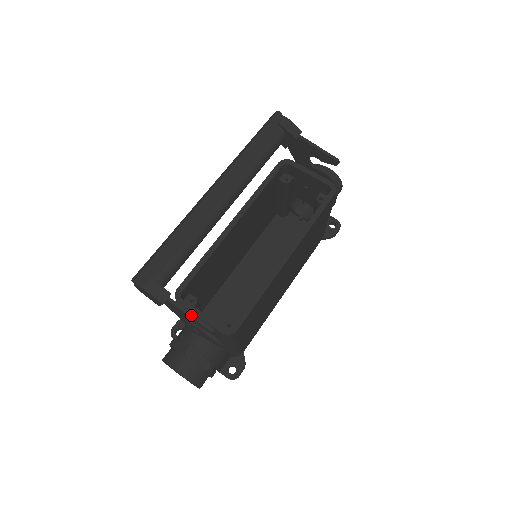
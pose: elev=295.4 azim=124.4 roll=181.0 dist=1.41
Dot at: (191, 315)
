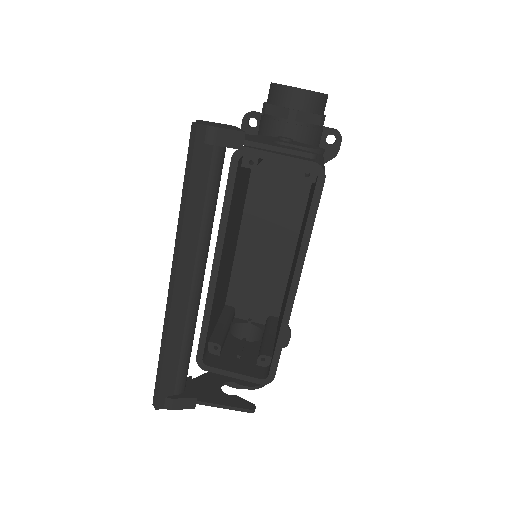
Dot at: (226, 408)
